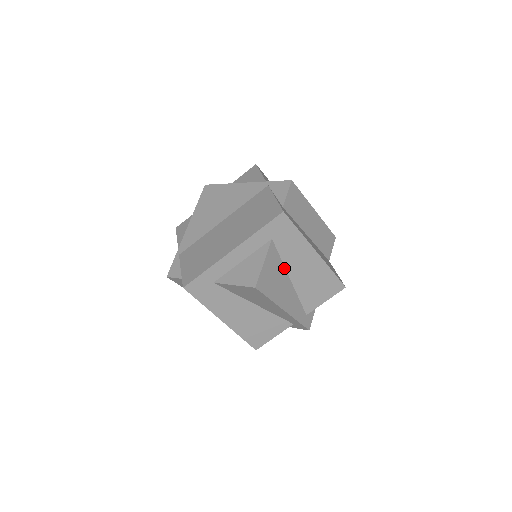
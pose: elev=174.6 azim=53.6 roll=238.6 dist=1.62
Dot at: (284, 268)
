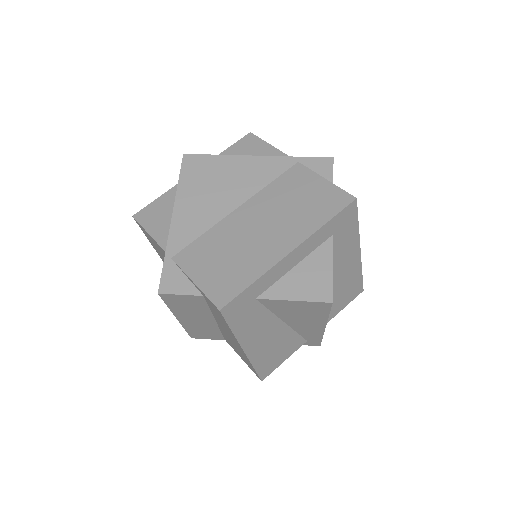
Dot at: occluded
